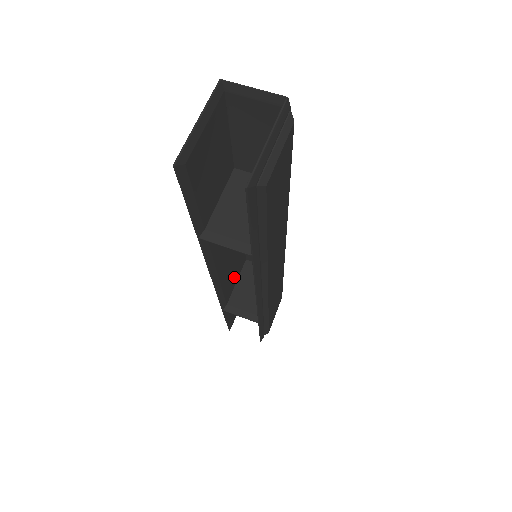
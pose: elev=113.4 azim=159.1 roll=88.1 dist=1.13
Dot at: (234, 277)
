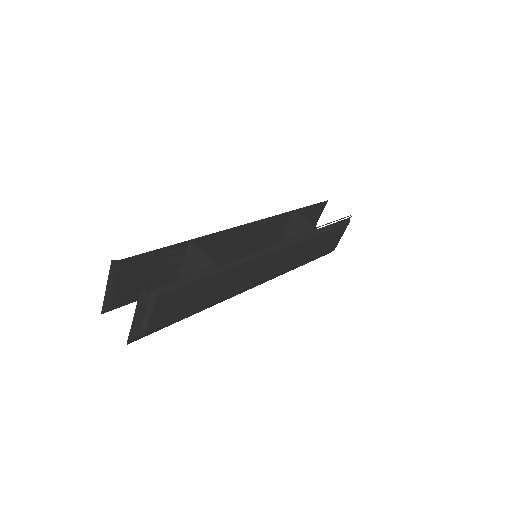
Dot at: (275, 233)
